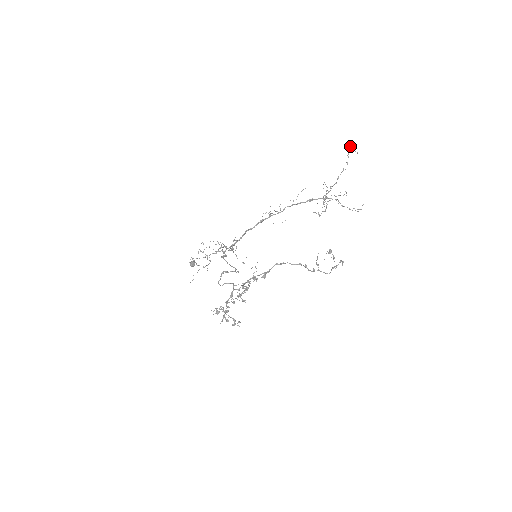
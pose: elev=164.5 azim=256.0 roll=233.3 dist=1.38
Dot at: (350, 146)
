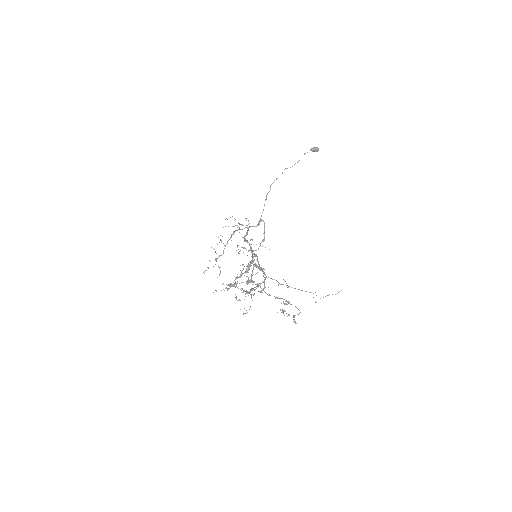
Dot at: (237, 287)
